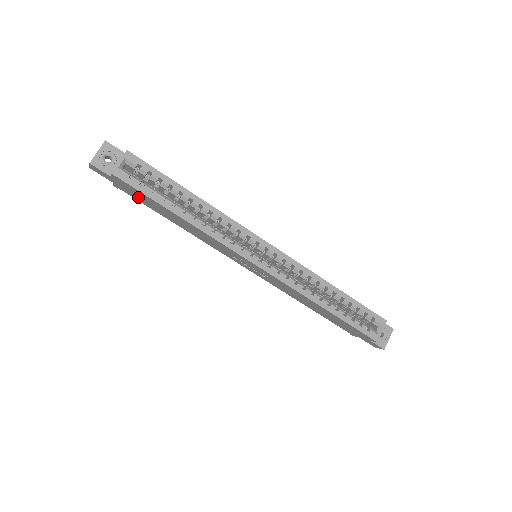
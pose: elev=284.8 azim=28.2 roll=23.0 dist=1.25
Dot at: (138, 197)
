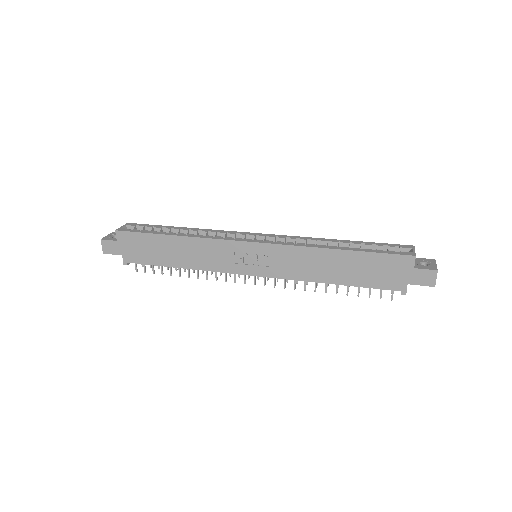
Dot at: (142, 253)
